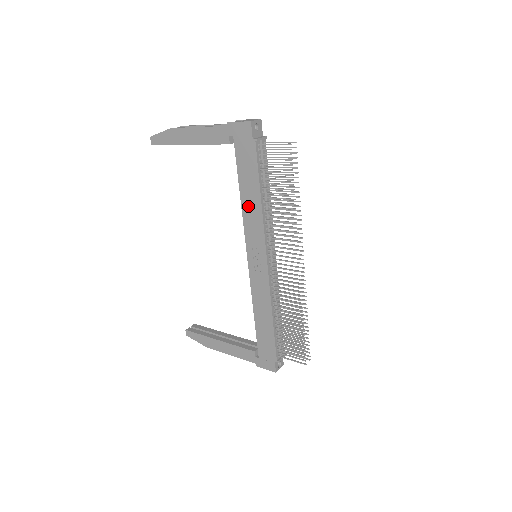
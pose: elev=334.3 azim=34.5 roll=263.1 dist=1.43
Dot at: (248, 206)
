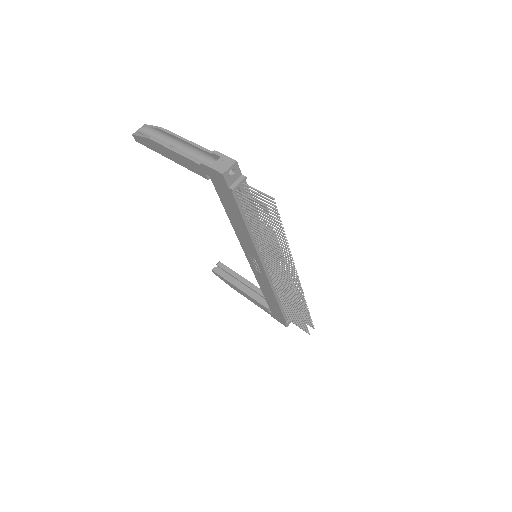
Dot at: (238, 230)
